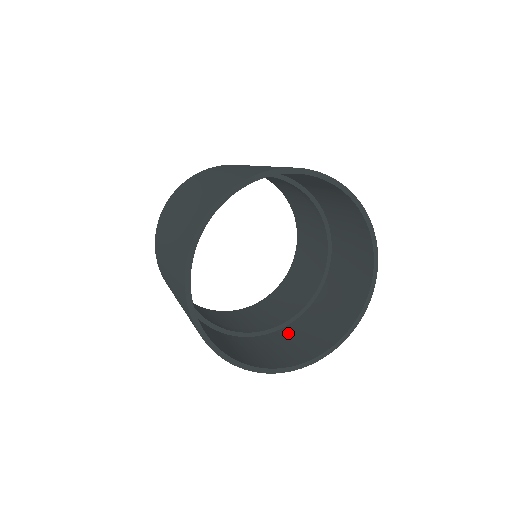
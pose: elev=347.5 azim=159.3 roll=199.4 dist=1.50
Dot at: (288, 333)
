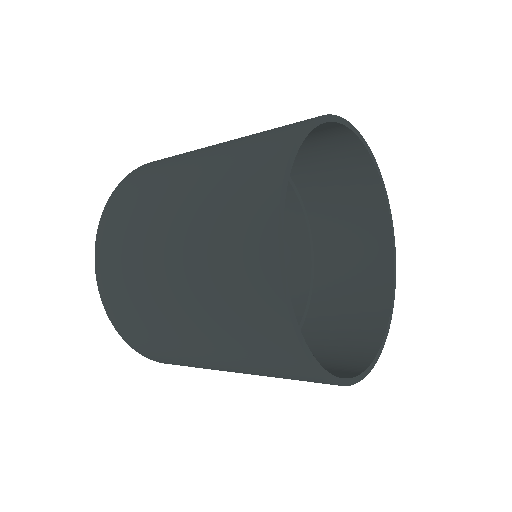
Dot at: occluded
